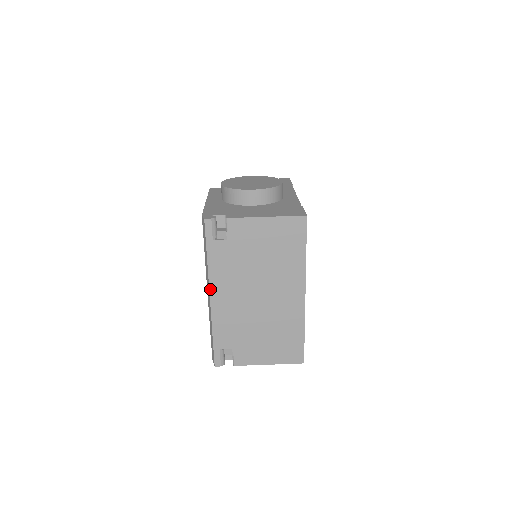
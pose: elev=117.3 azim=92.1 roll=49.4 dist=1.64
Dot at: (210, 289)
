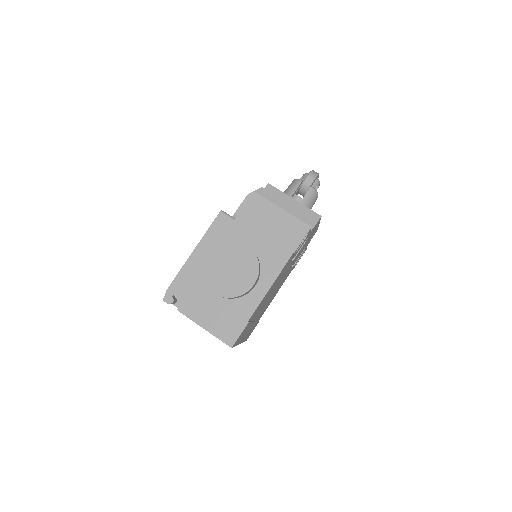
Dot at: occluded
